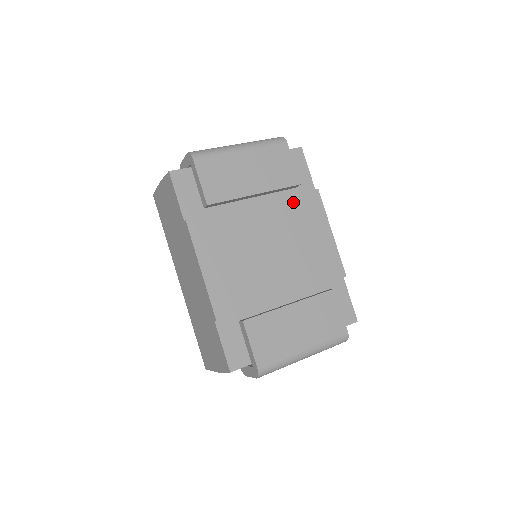
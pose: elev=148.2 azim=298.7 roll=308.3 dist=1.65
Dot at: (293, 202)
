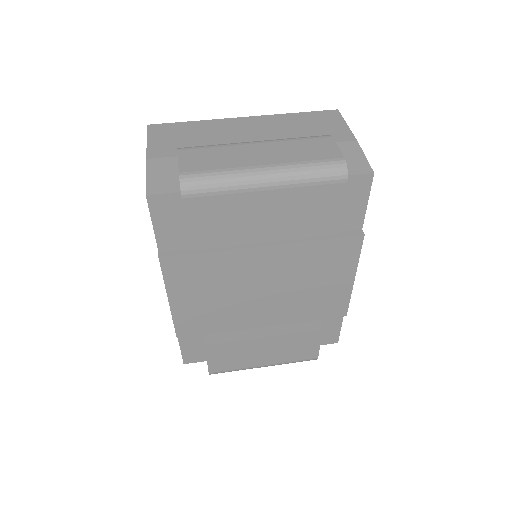
Dot at: (318, 247)
